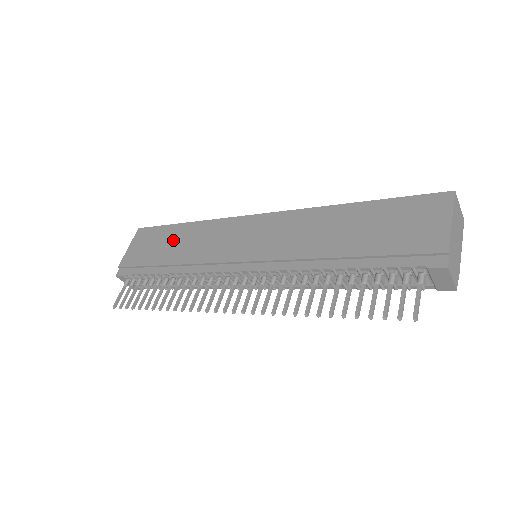
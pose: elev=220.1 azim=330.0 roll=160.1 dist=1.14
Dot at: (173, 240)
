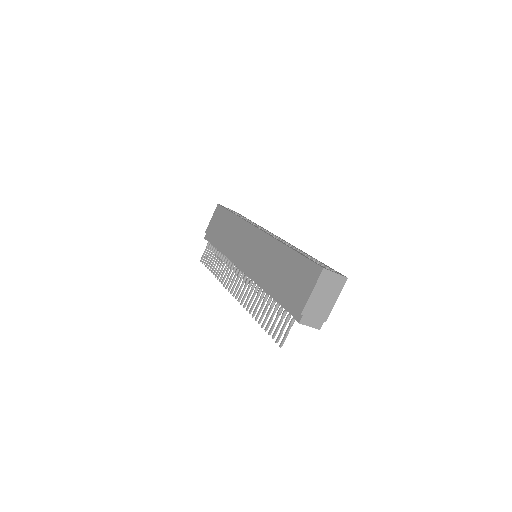
Dot at: (226, 225)
